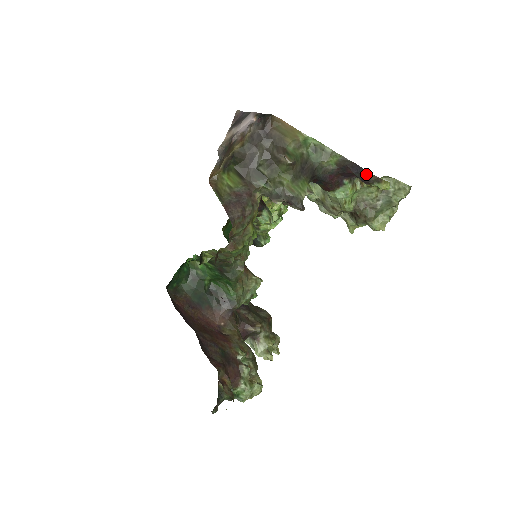
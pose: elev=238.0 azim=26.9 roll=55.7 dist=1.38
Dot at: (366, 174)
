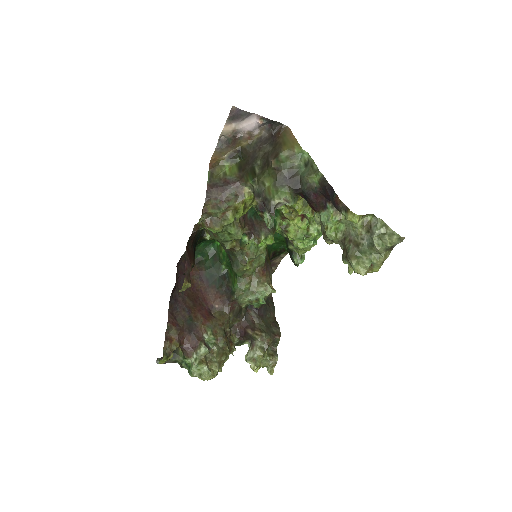
Dot at: (336, 199)
